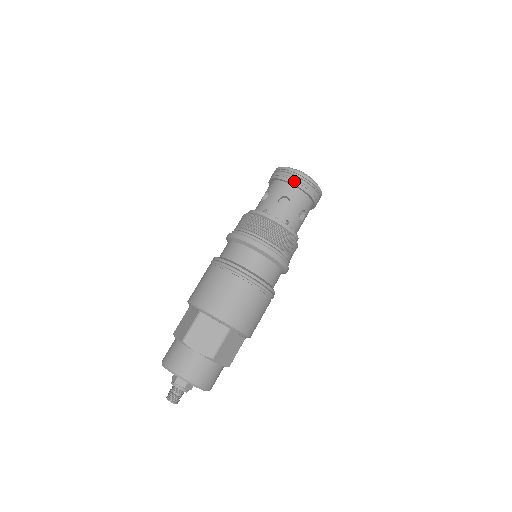
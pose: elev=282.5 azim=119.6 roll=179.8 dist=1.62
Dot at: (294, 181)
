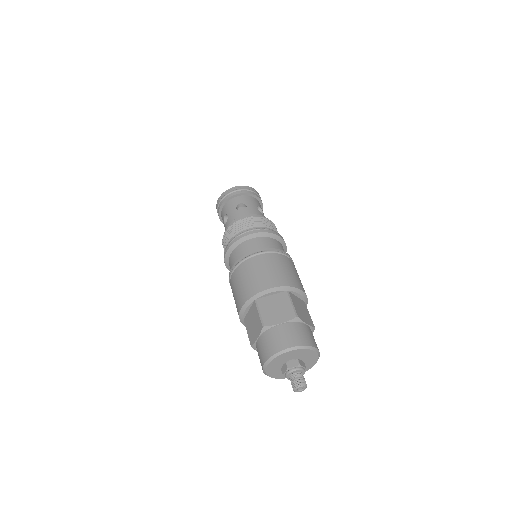
Dot at: (235, 193)
